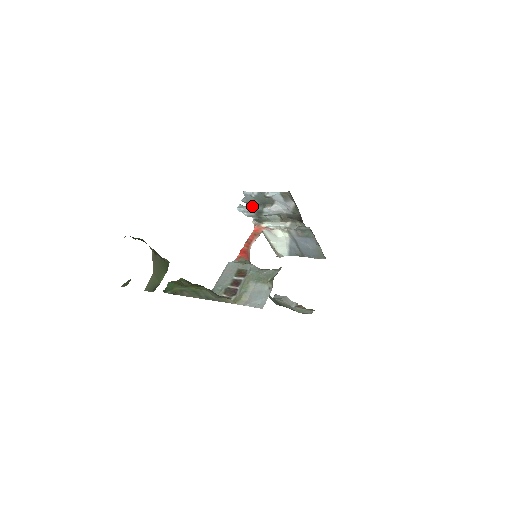
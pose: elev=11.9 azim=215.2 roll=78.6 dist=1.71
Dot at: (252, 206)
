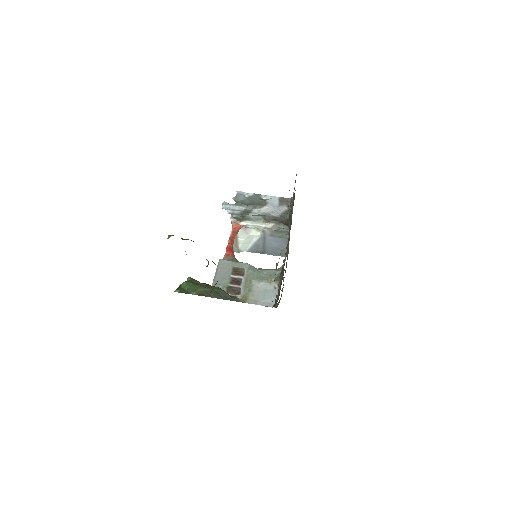
Dot at: (241, 205)
